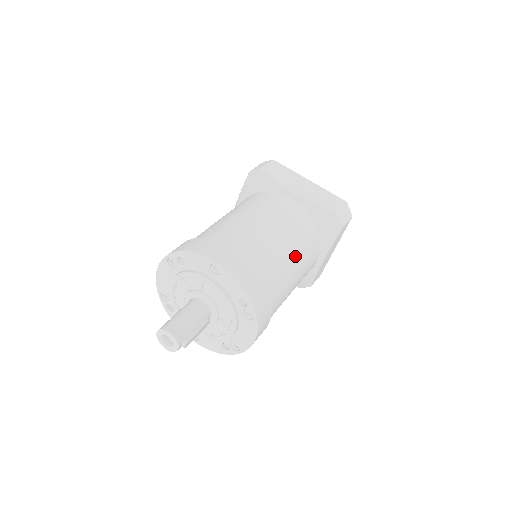
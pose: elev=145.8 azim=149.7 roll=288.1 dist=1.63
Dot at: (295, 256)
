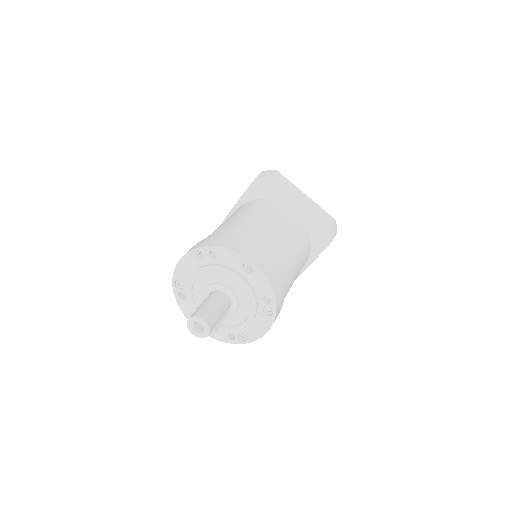
Dot at: (298, 262)
